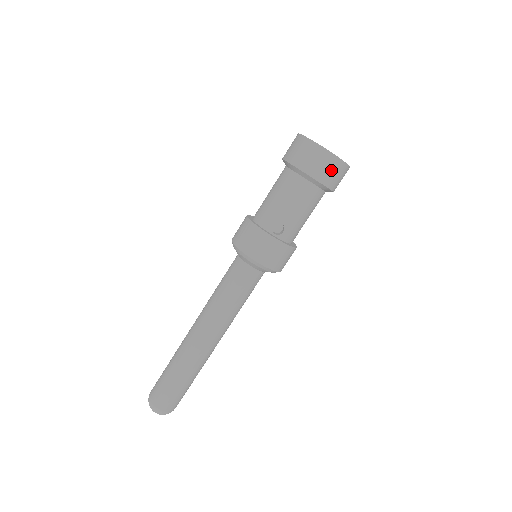
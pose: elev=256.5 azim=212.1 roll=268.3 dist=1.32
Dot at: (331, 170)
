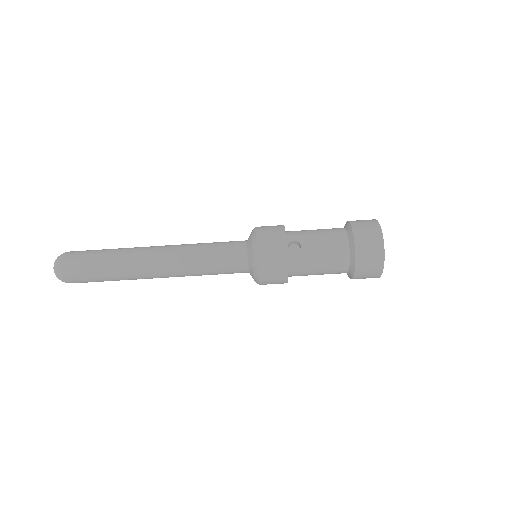
Dot at: (371, 251)
